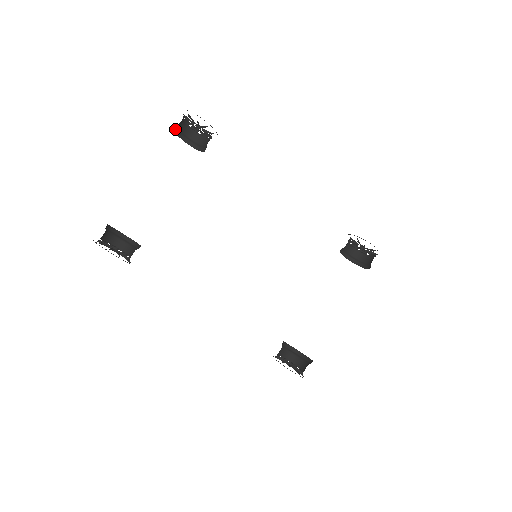
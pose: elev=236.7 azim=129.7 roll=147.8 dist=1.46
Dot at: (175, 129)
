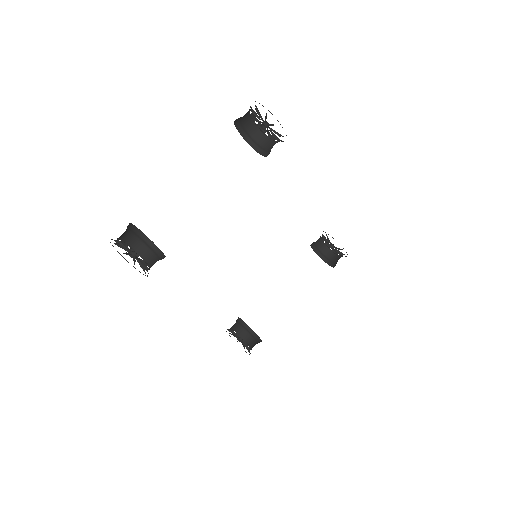
Dot at: (238, 118)
